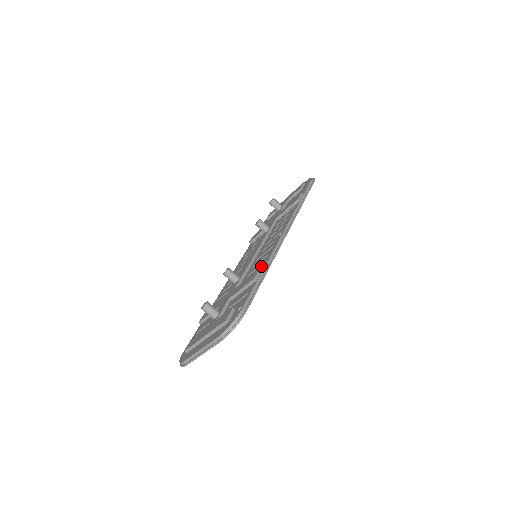
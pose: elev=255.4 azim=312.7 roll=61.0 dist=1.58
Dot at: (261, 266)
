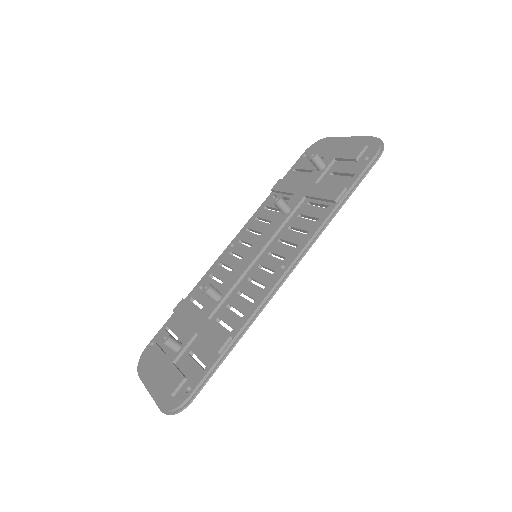
Dot at: (238, 320)
